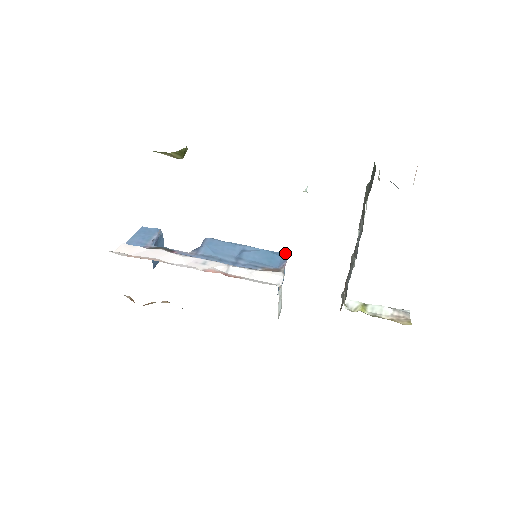
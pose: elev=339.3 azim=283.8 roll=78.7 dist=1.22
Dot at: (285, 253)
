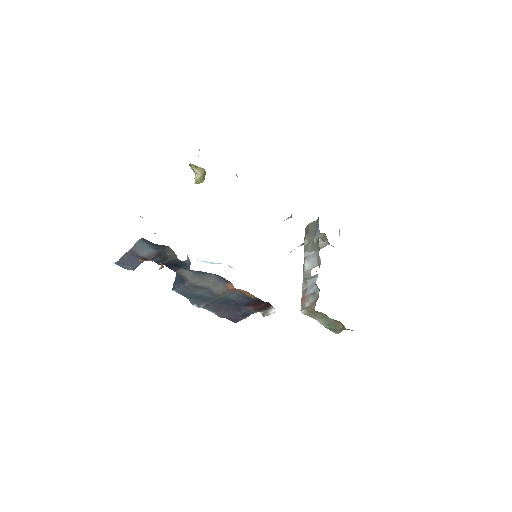
Dot at: occluded
